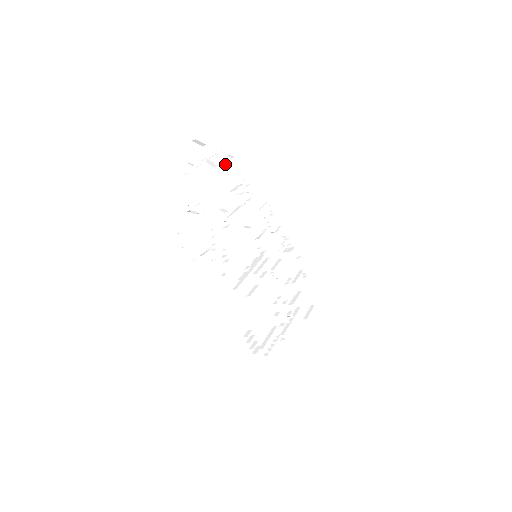
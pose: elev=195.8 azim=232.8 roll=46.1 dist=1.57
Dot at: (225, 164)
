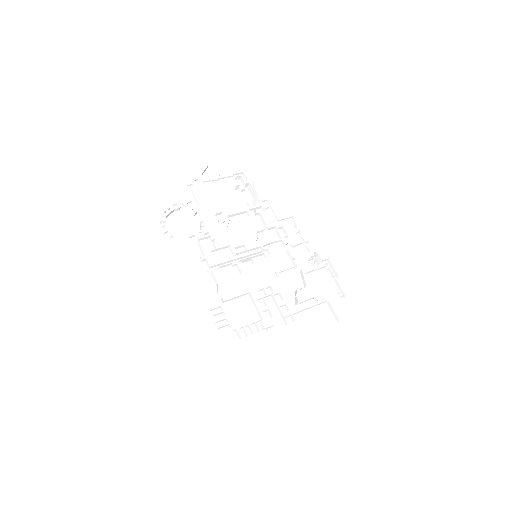
Dot at: (241, 185)
